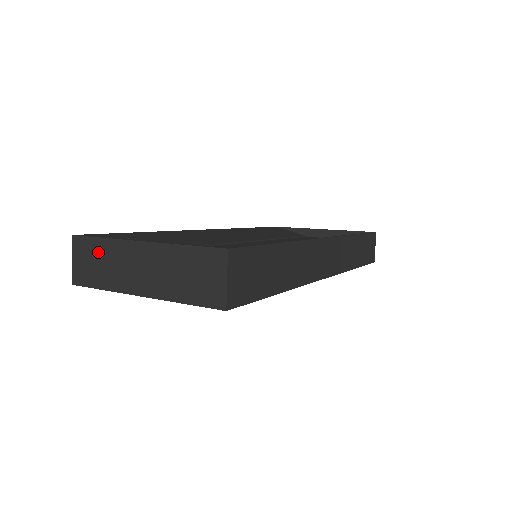
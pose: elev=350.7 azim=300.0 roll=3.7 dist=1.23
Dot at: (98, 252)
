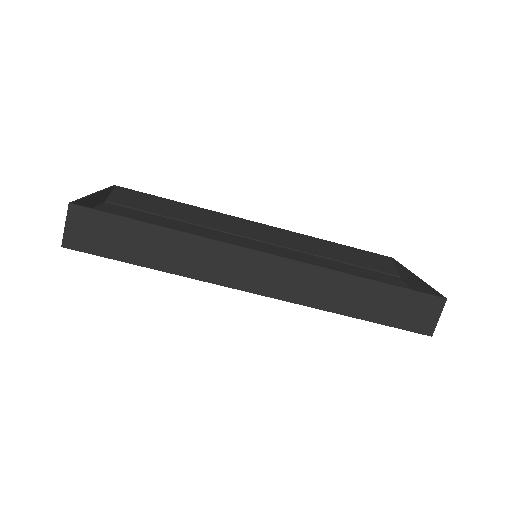
Dot at: occluded
